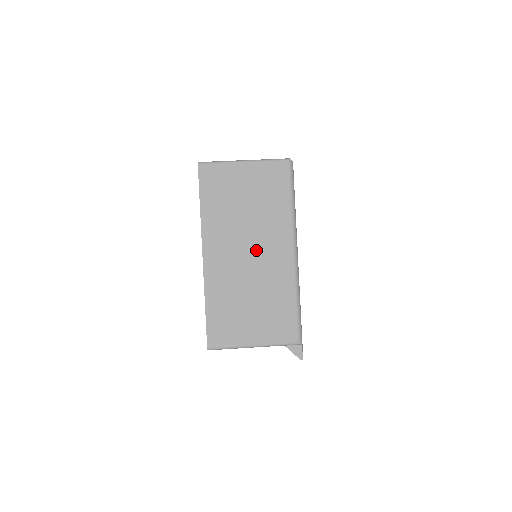
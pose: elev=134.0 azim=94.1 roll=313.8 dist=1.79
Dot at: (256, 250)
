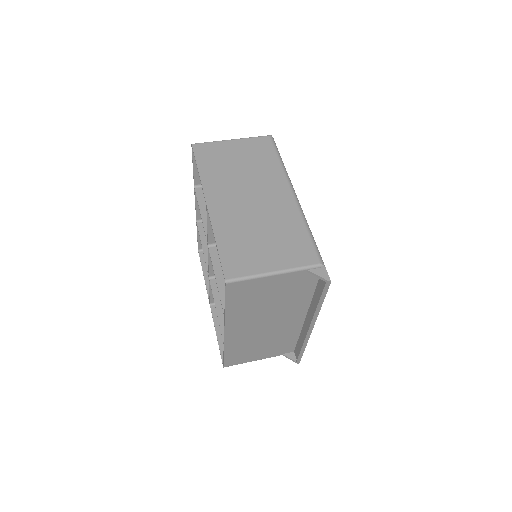
Dot at: (257, 195)
